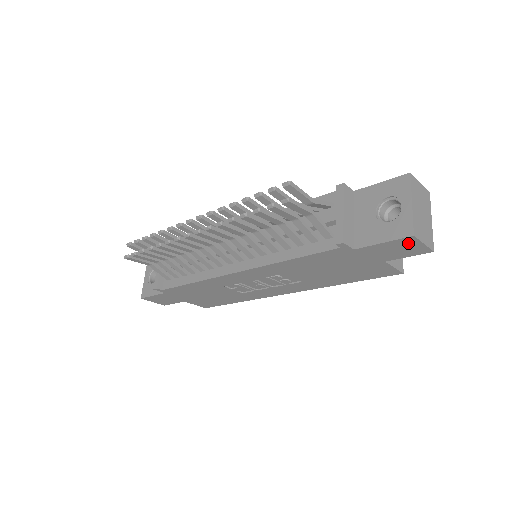
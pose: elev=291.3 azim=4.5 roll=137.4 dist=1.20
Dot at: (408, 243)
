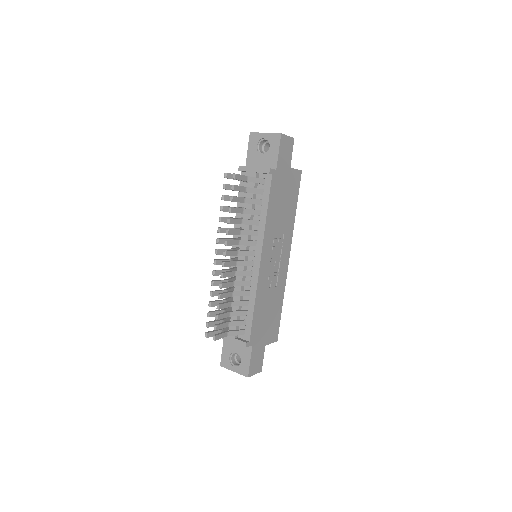
Dot at: (284, 142)
